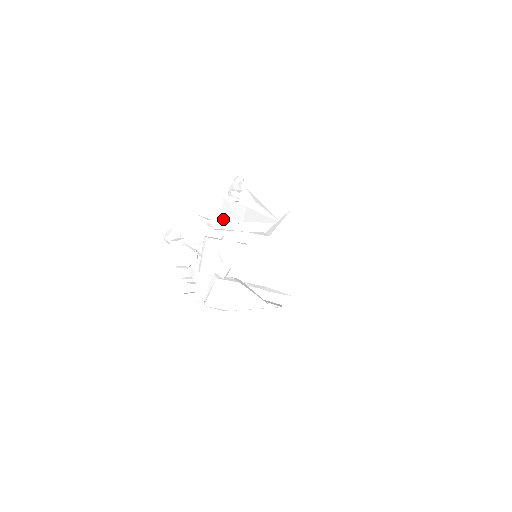
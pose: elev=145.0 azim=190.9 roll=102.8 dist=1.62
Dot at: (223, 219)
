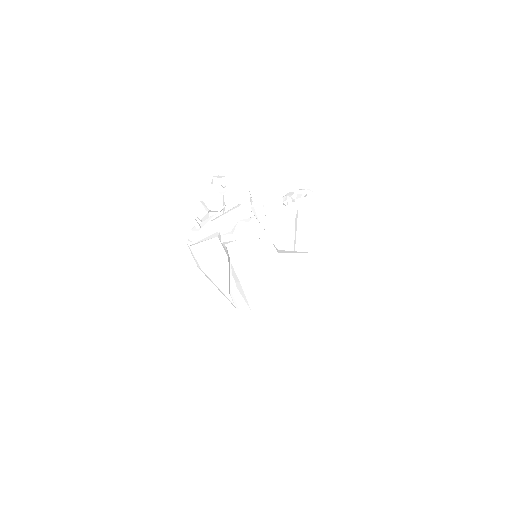
Dot at: (262, 210)
